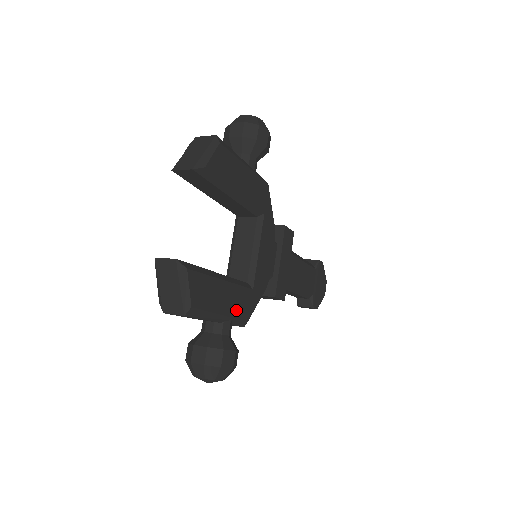
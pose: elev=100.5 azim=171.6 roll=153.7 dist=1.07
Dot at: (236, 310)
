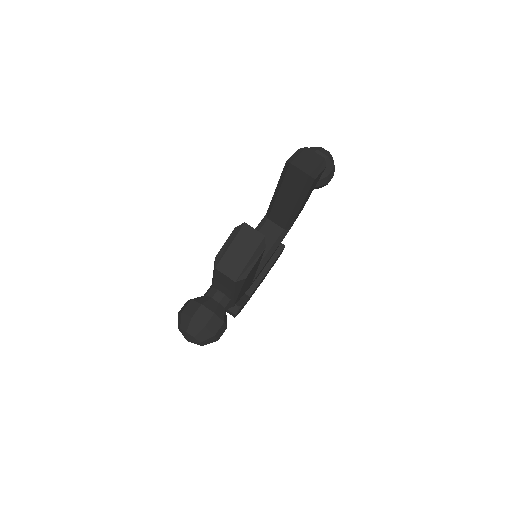
Dot at: (241, 294)
